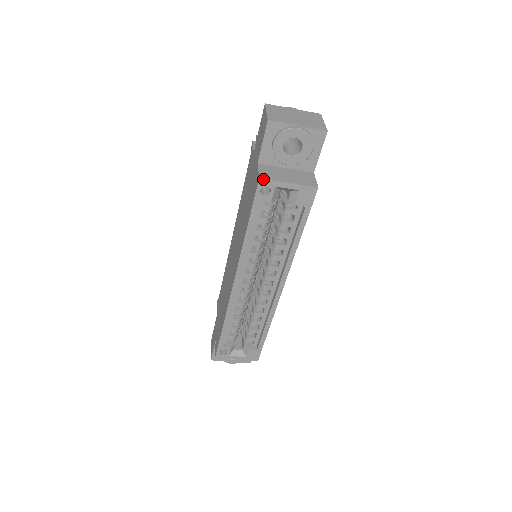
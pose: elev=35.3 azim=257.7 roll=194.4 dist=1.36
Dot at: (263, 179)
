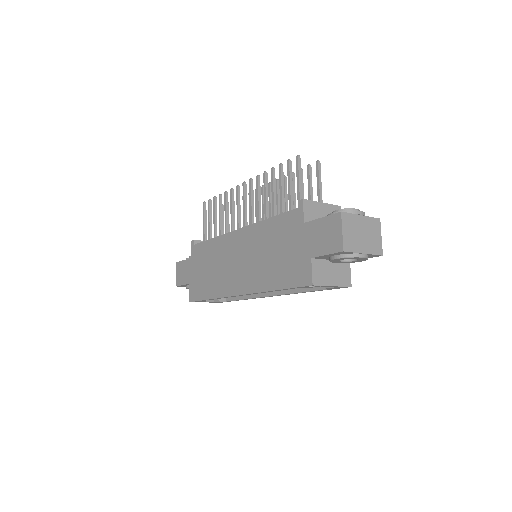
Dot at: (315, 285)
